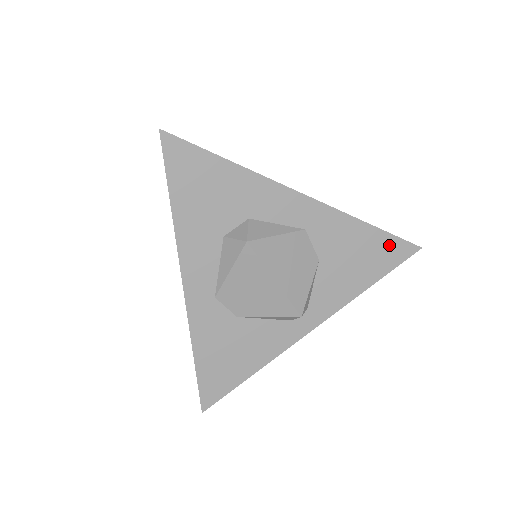
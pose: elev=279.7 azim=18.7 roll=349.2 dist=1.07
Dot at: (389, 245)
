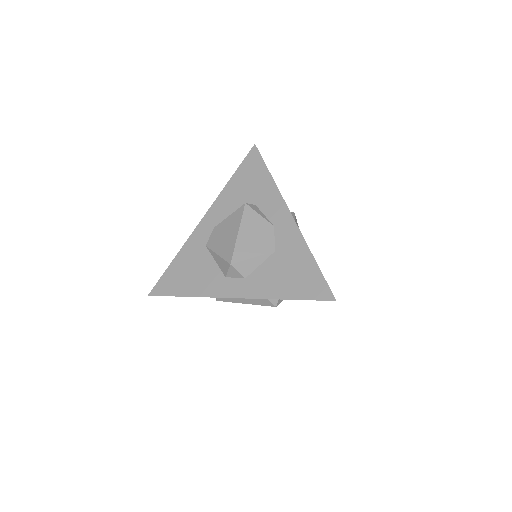
Dot at: occluded
